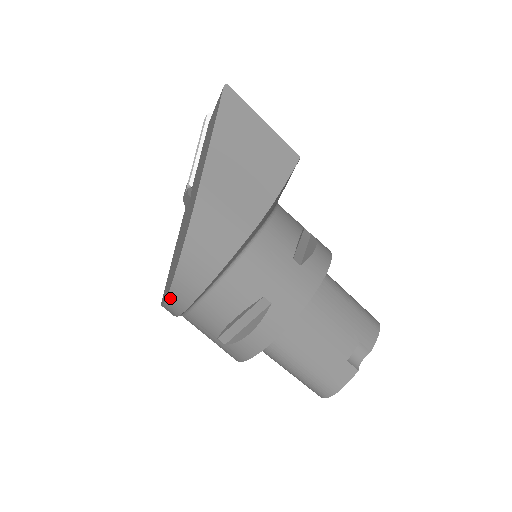
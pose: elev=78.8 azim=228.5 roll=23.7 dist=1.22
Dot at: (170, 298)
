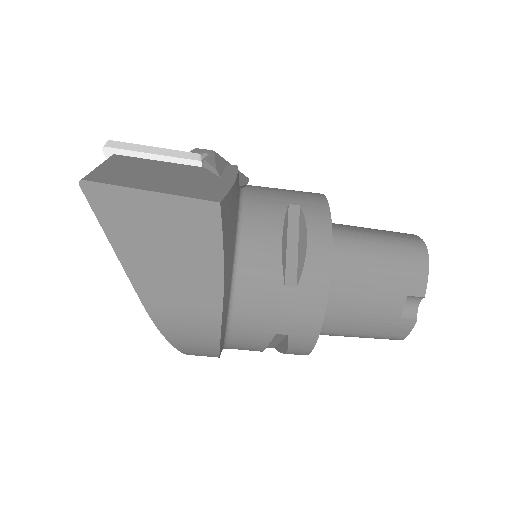
Dot at: occluded
